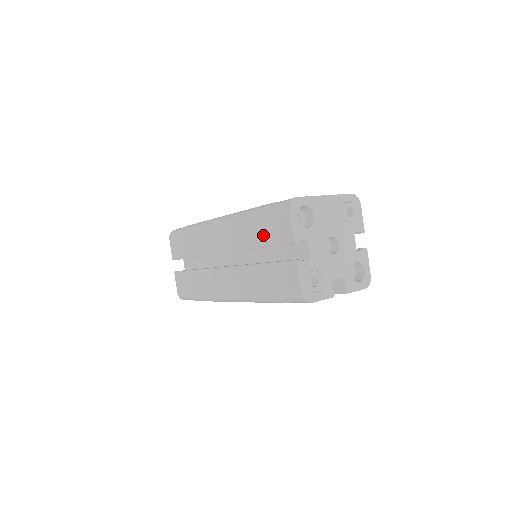
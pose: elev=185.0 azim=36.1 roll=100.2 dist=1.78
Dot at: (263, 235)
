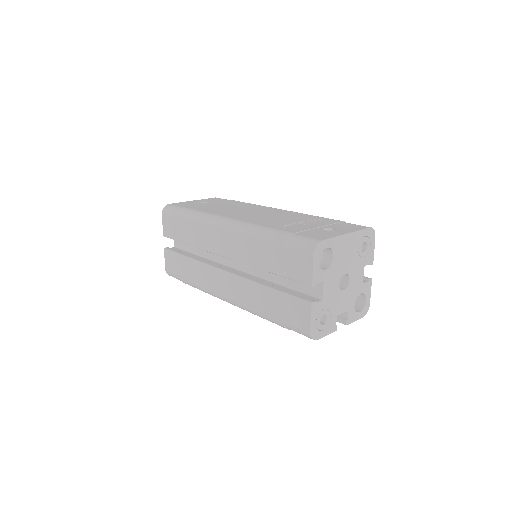
Dot at: (278, 264)
